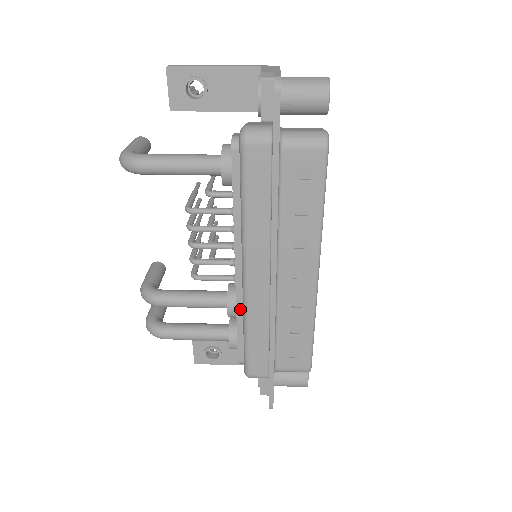
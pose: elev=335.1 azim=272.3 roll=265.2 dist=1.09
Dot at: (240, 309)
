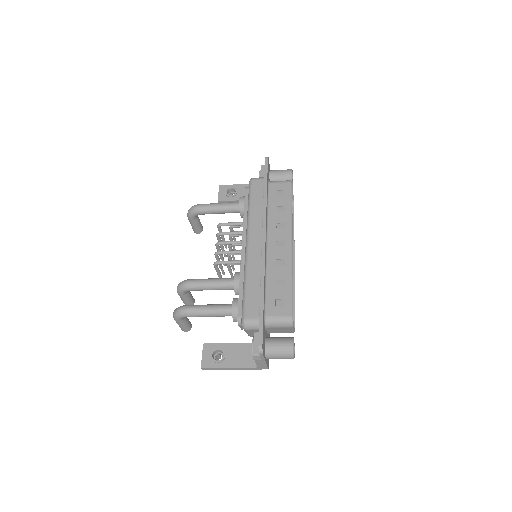
Dot at: (243, 273)
